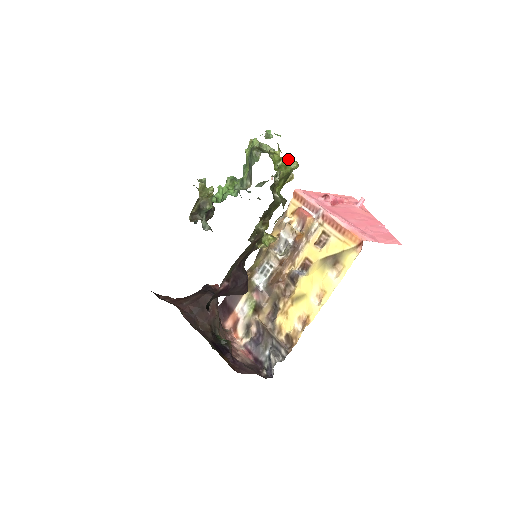
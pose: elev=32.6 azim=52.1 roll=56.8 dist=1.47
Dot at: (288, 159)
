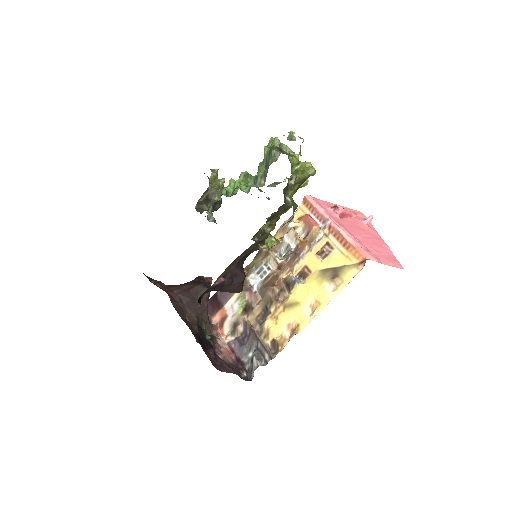
Dot at: (306, 164)
